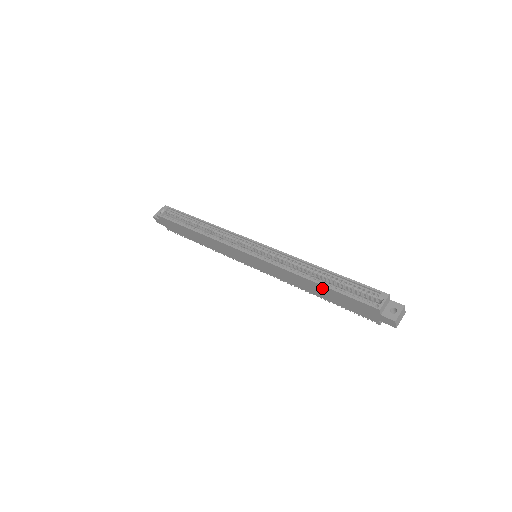
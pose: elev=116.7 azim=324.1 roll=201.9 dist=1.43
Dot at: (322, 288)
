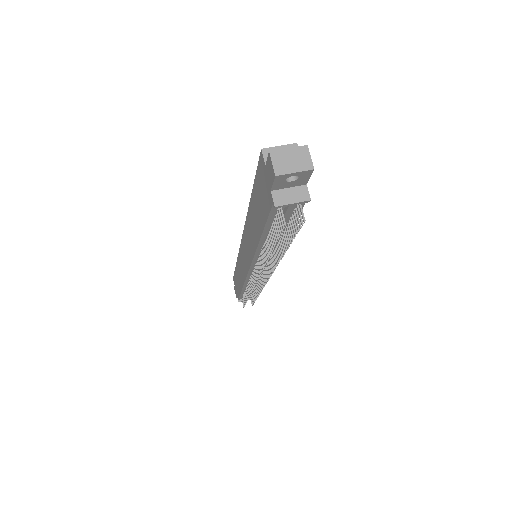
Dot at: (253, 205)
